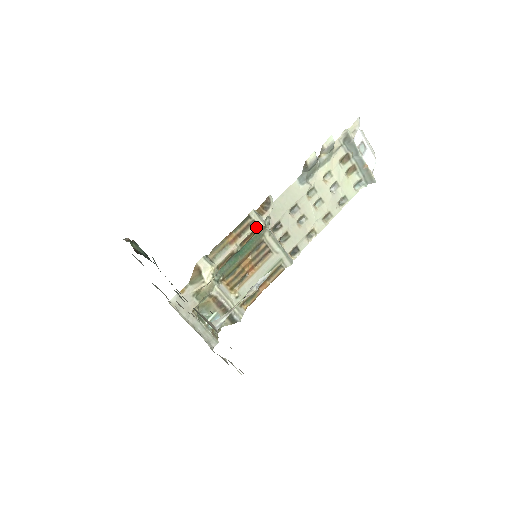
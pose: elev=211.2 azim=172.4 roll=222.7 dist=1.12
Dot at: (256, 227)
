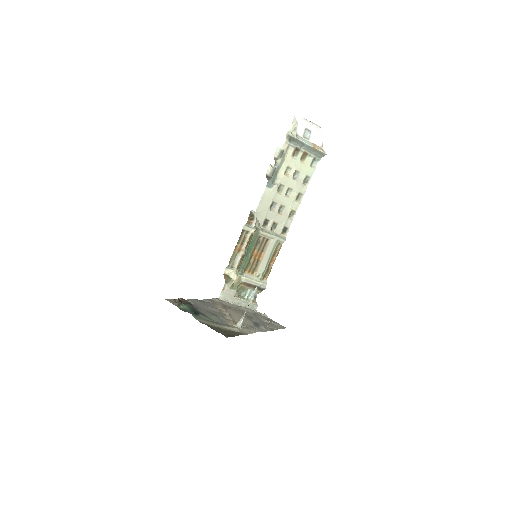
Dot at: (251, 234)
